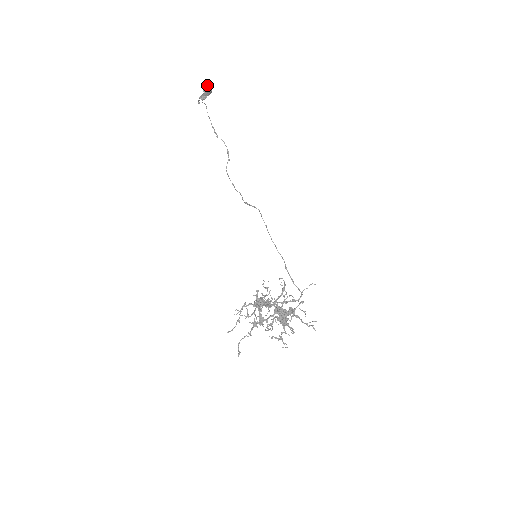
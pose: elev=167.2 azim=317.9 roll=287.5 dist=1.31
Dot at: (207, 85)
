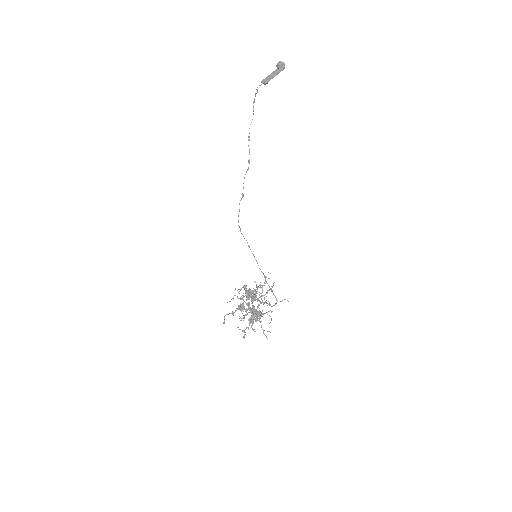
Dot at: (280, 61)
